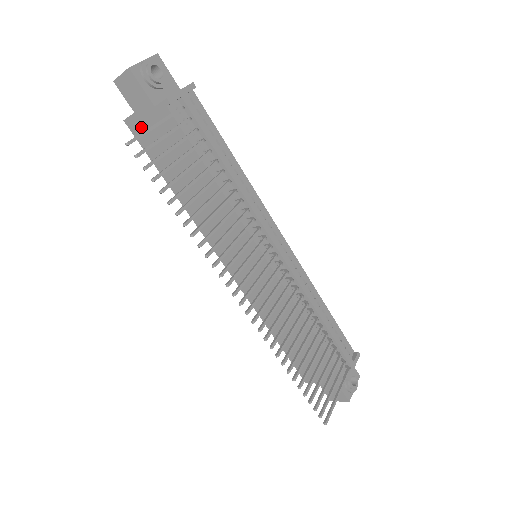
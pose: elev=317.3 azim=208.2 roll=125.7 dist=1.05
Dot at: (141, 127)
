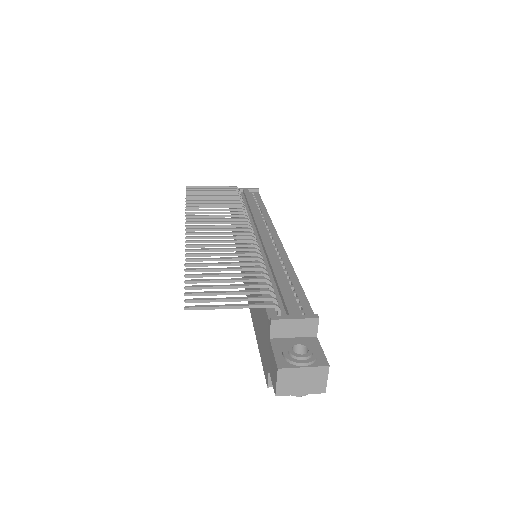
Dot at: occluded
